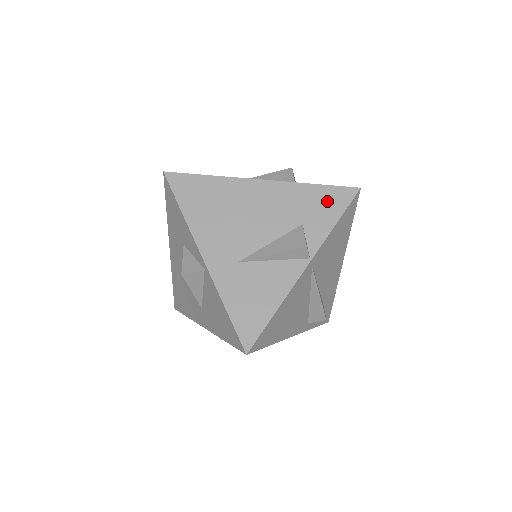
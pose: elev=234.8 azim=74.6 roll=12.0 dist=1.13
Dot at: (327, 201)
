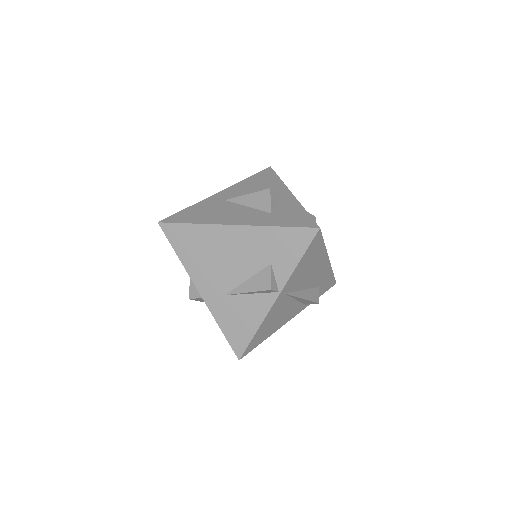
Dot at: (290, 242)
